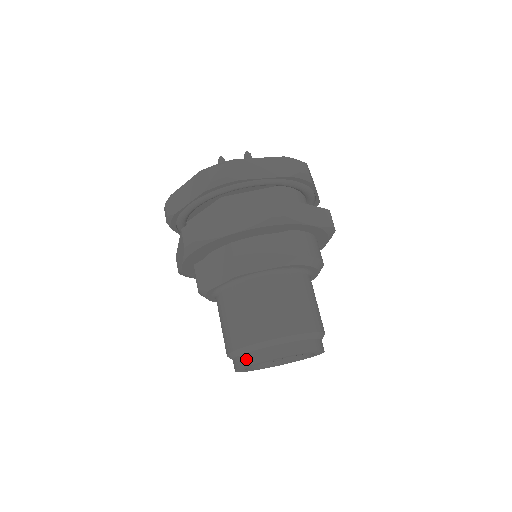
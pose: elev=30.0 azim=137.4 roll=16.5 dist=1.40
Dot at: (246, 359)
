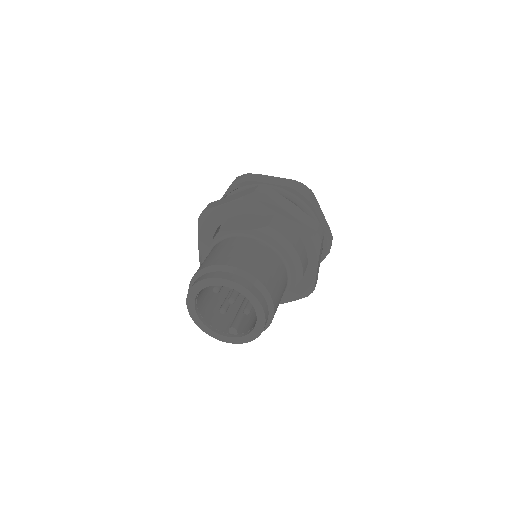
Dot at: (193, 284)
